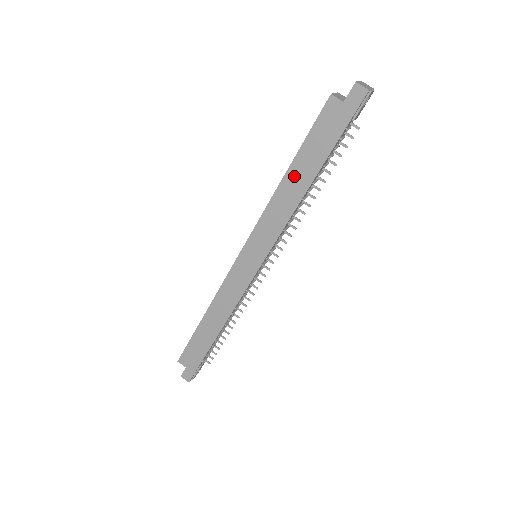
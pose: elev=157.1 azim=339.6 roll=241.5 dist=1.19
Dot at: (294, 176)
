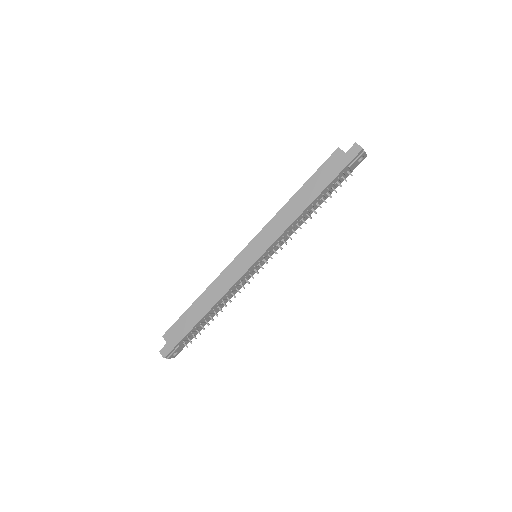
Dot at: (301, 196)
